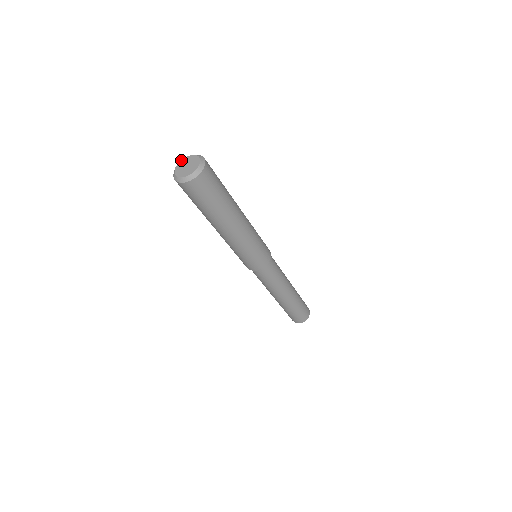
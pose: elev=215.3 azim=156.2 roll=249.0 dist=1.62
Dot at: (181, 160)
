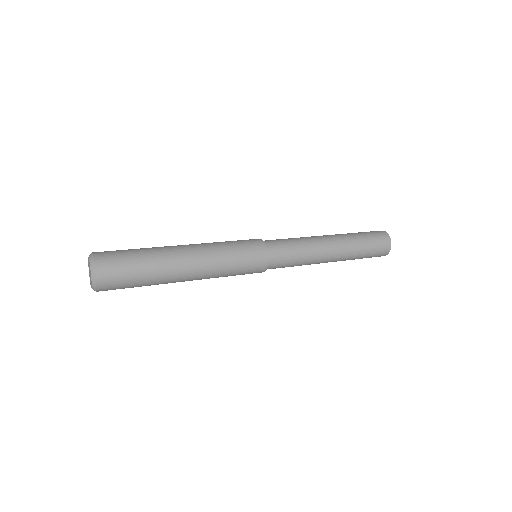
Dot at: (88, 258)
